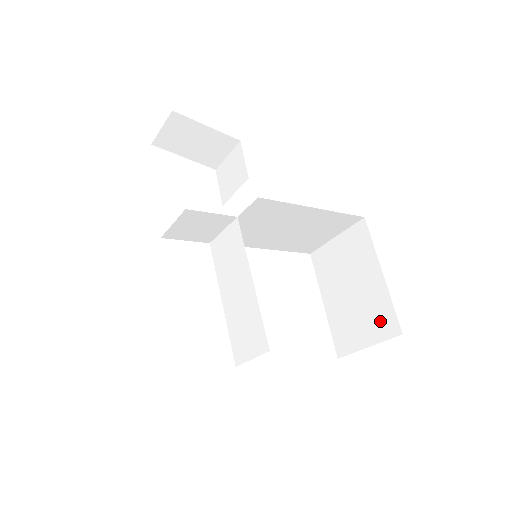
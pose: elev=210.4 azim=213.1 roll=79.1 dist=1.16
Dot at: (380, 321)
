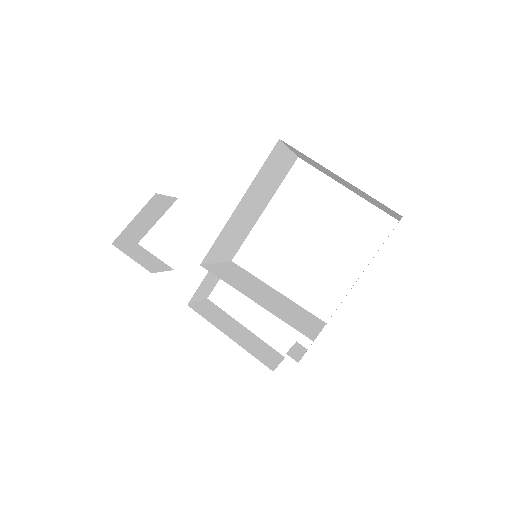
Dot at: occluded
